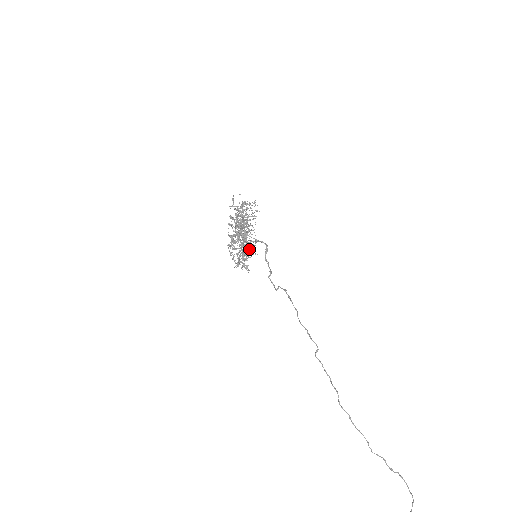
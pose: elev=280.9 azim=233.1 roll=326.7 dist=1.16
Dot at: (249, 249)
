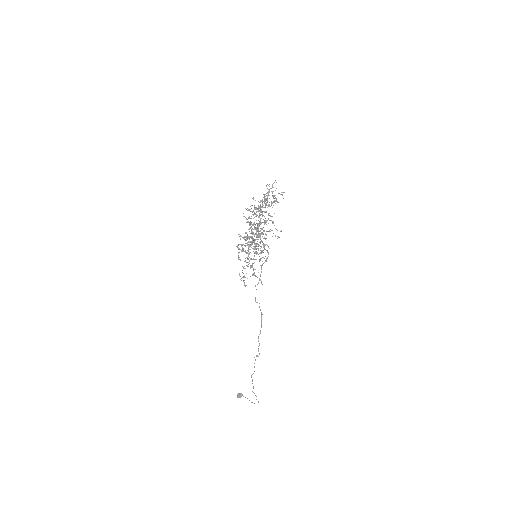
Dot at: occluded
